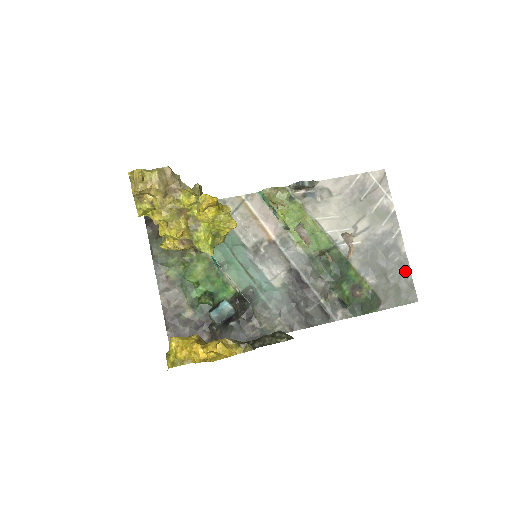
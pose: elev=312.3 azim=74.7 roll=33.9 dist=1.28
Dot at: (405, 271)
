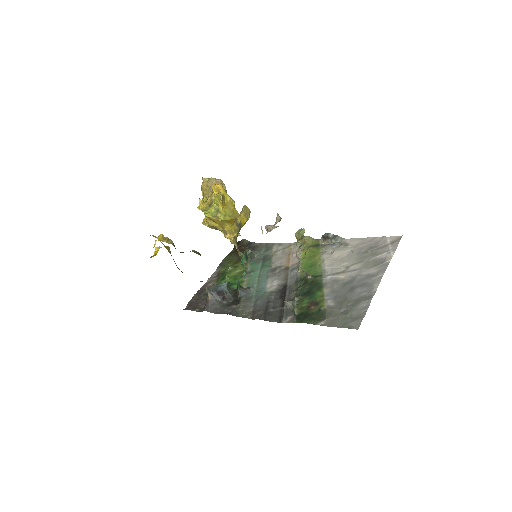
Dot at: (365, 304)
